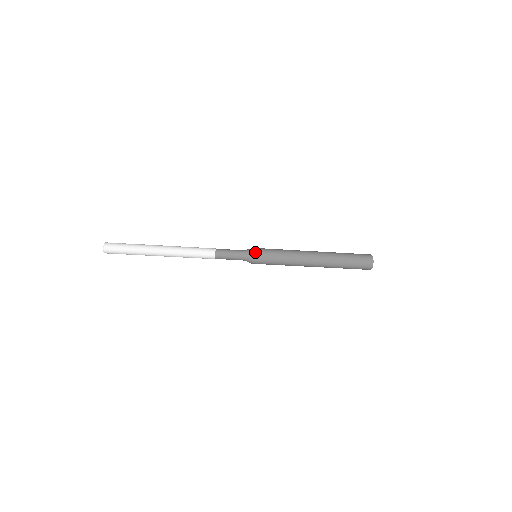
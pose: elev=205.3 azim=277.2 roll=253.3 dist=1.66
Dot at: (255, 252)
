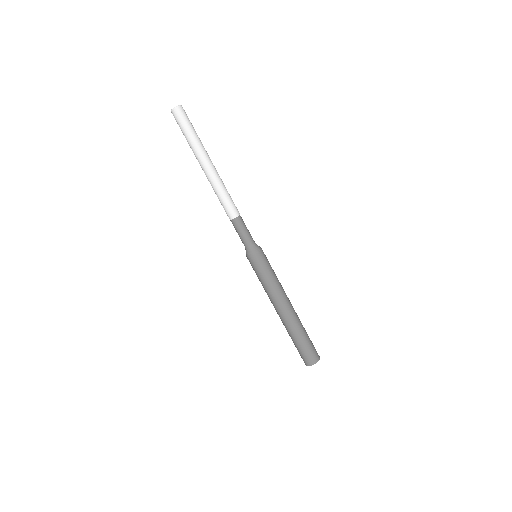
Dot at: occluded
